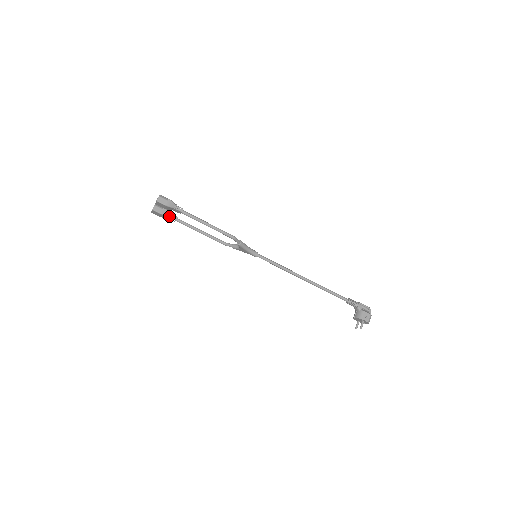
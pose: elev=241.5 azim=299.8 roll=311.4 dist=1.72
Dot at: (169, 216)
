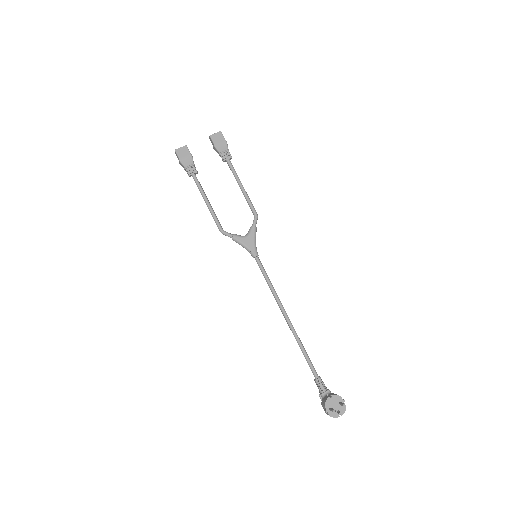
Dot at: (194, 164)
